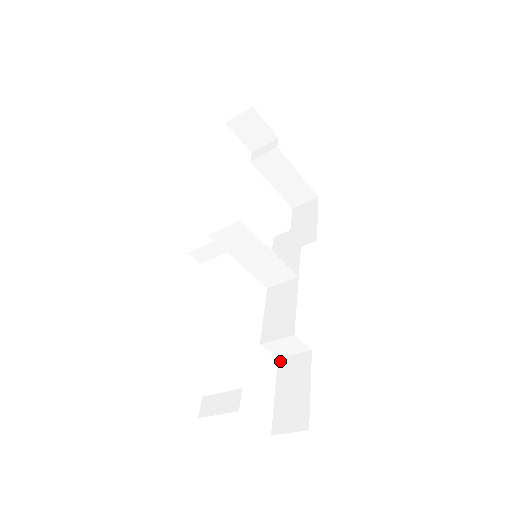
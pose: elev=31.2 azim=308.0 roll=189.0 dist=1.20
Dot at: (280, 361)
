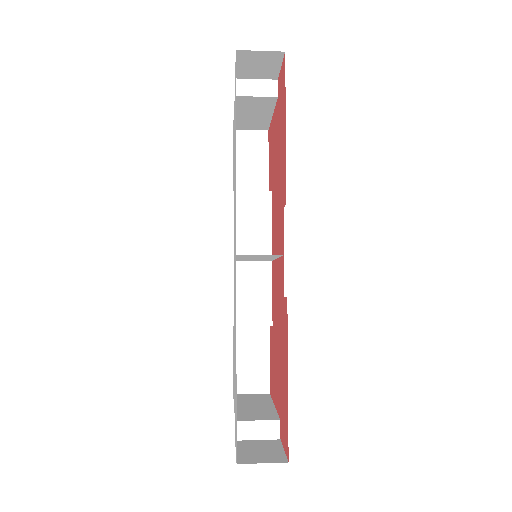
Dot at: (236, 328)
